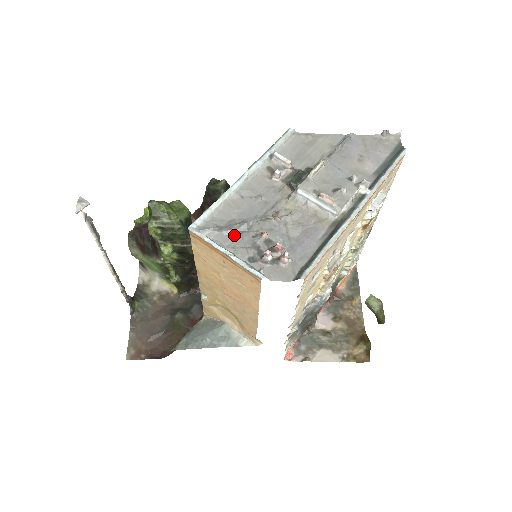
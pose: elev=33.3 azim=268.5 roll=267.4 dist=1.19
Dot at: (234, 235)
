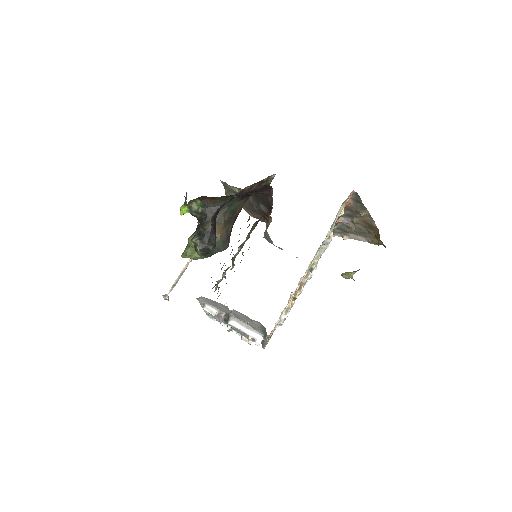
Dot at: occluded
